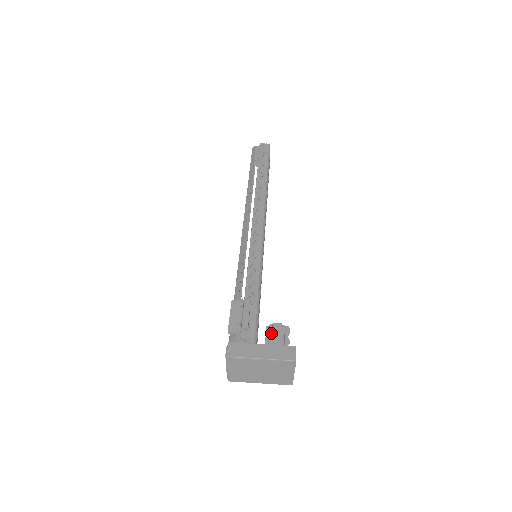
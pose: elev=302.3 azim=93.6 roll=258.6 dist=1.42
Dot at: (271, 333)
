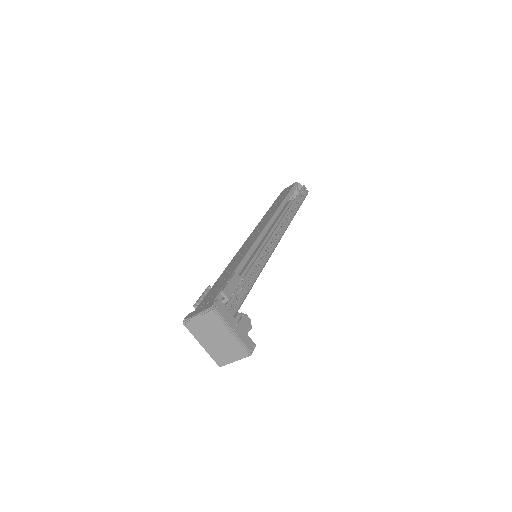
Dot at: (242, 320)
